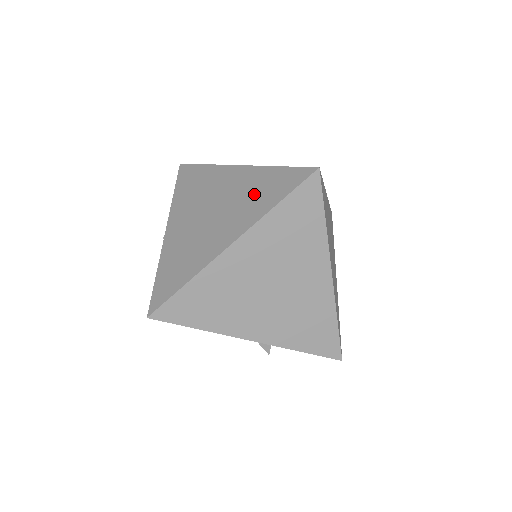
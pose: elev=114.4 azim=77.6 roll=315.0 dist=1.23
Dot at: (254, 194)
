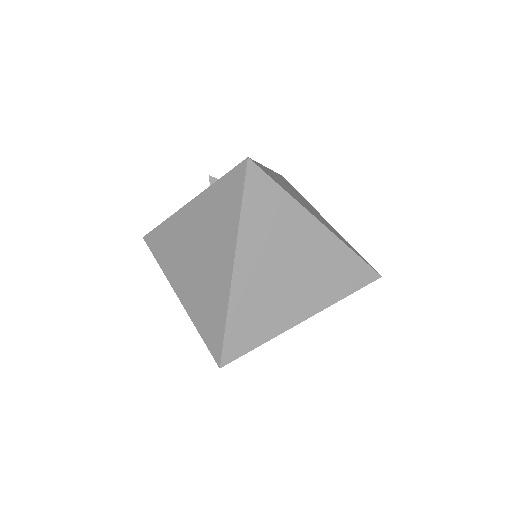
Dot at: (206, 302)
